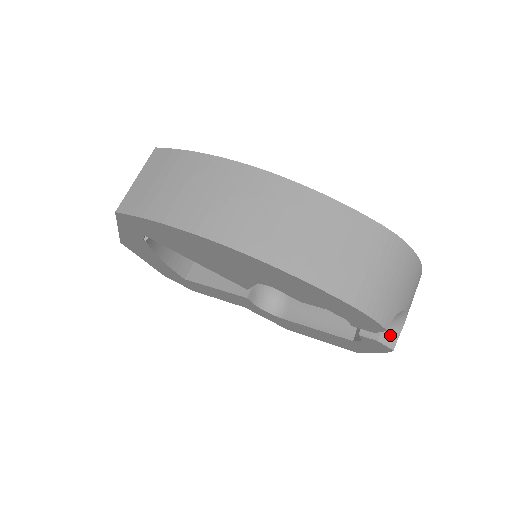
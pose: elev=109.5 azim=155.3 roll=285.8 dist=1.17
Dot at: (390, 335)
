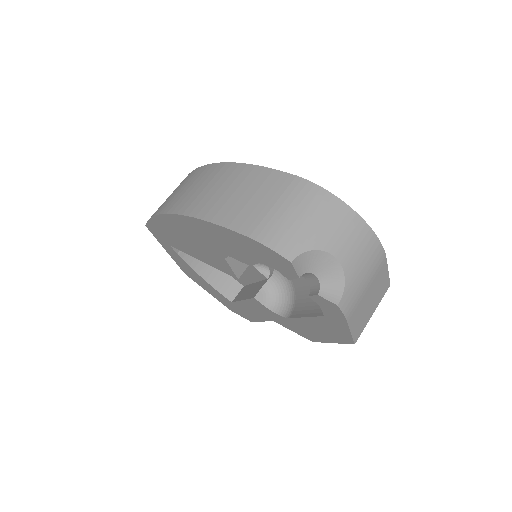
Dot at: (332, 289)
